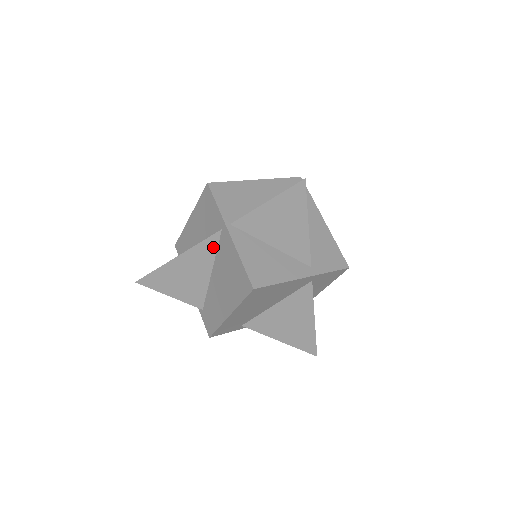
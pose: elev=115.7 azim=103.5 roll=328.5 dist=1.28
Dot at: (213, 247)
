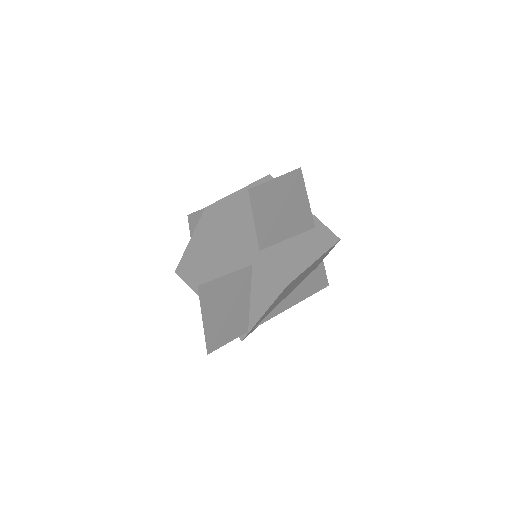
Dot at: occluded
